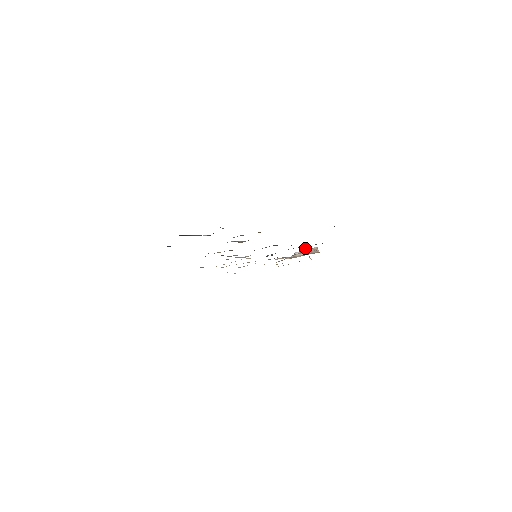
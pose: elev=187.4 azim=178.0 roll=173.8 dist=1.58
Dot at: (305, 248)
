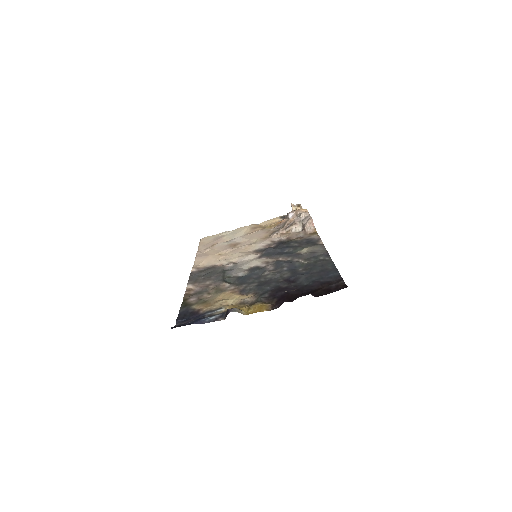
Dot at: (305, 251)
